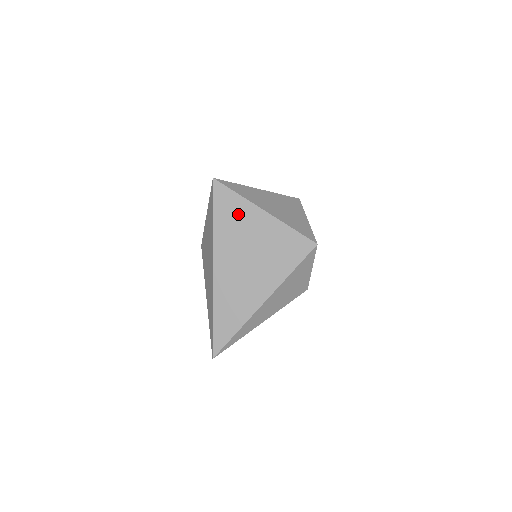
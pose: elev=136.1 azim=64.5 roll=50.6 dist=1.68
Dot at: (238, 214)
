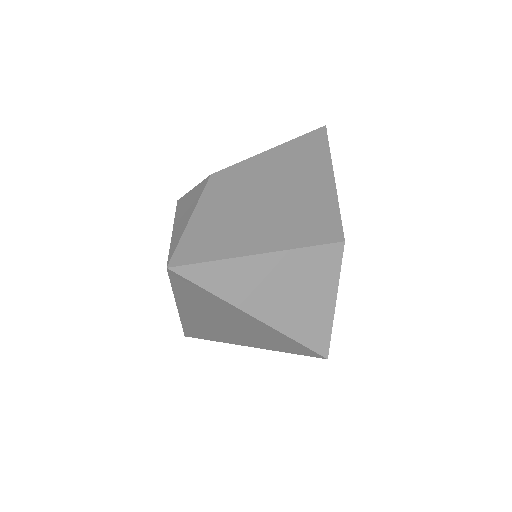
Dot at: (213, 304)
